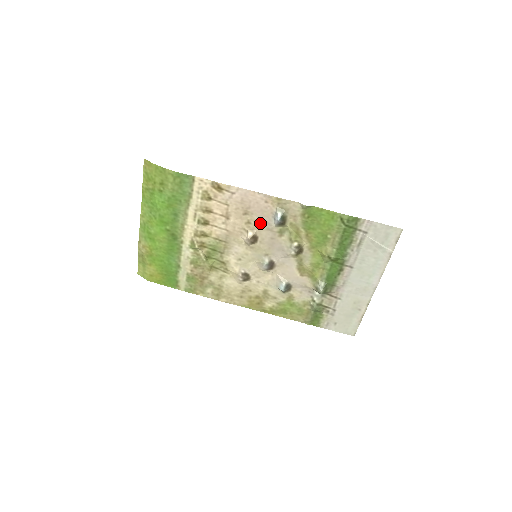
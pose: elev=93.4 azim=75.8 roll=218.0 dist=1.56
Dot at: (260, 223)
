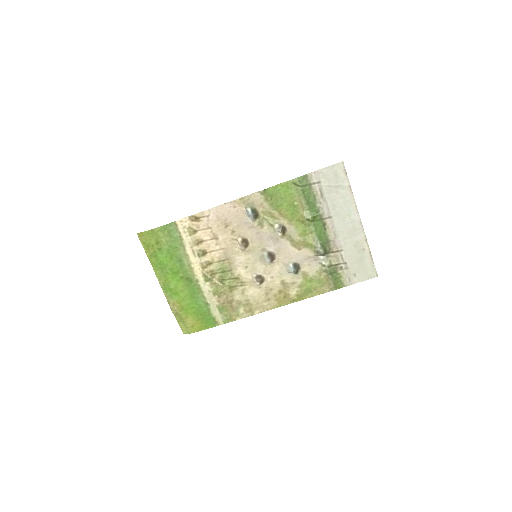
Dot at: (241, 227)
